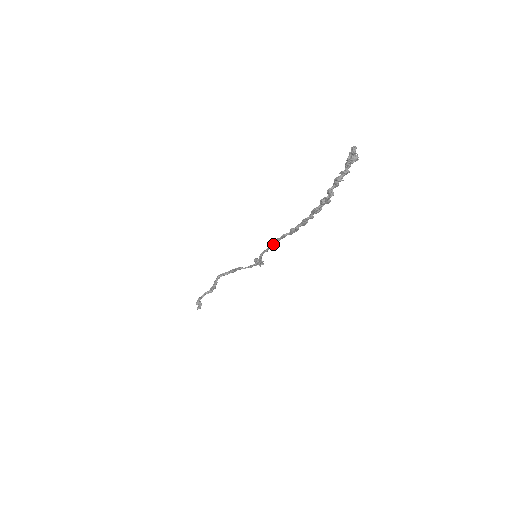
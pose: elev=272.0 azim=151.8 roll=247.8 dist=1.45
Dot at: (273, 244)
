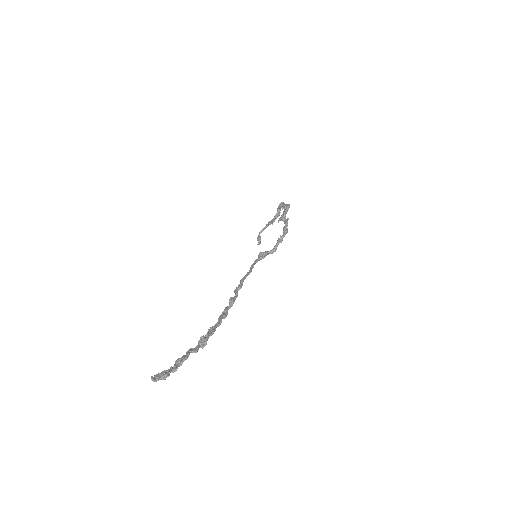
Dot at: (245, 276)
